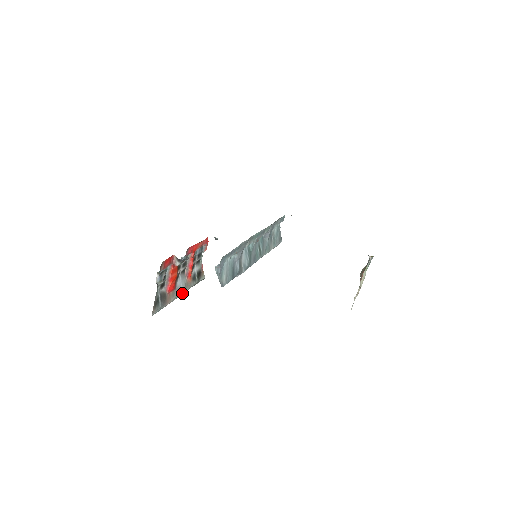
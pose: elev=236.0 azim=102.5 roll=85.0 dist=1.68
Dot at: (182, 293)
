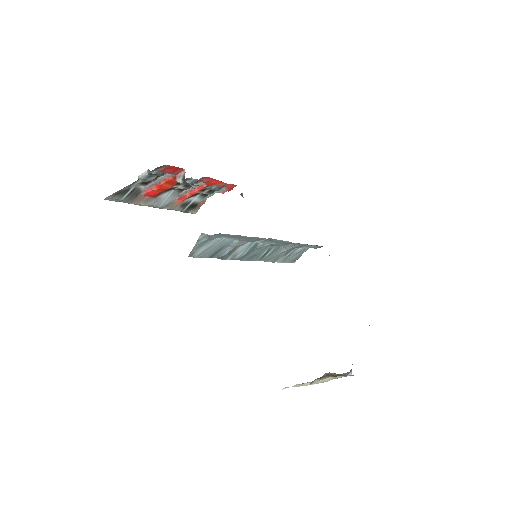
Dot at: (158, 207)
